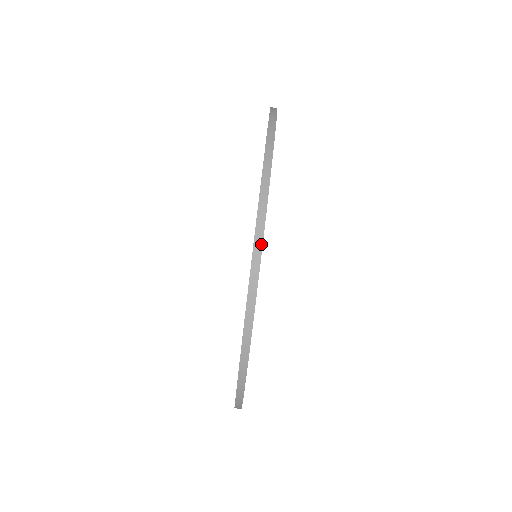
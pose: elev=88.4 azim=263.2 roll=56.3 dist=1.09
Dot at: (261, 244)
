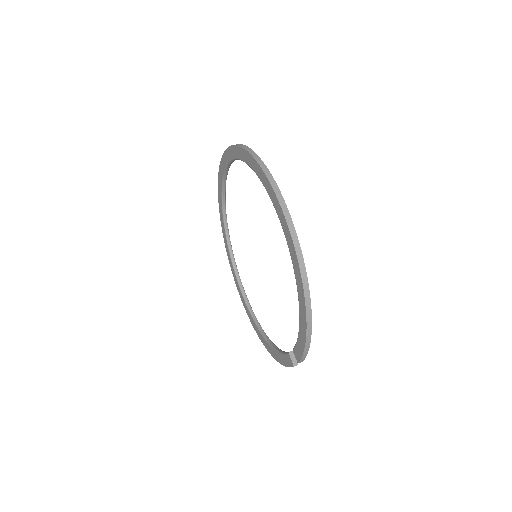
Dot at: (247, 147)
